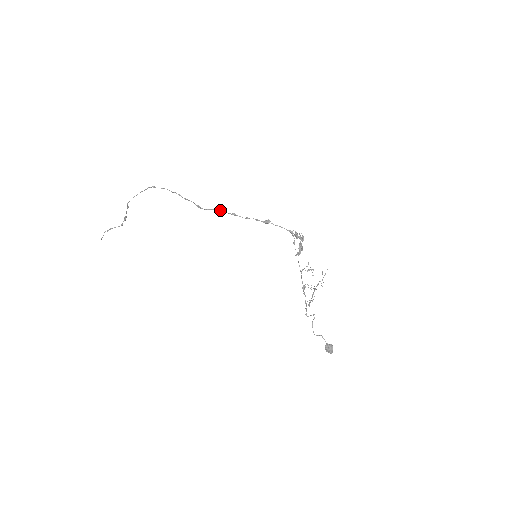
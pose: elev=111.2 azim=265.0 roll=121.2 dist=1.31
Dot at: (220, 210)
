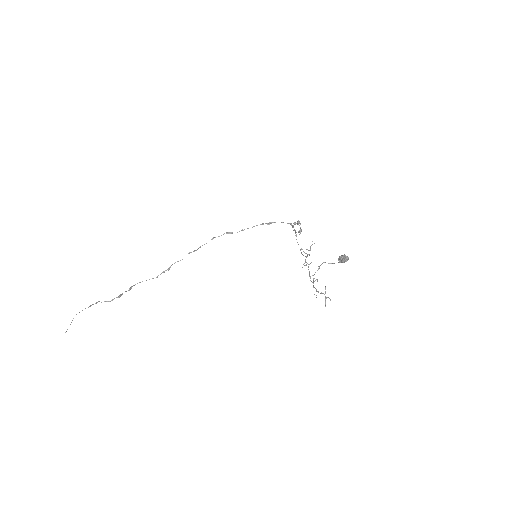
Dot at: (231, 232)
